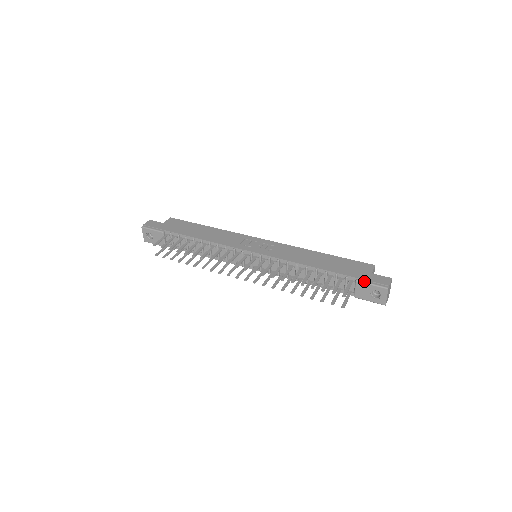
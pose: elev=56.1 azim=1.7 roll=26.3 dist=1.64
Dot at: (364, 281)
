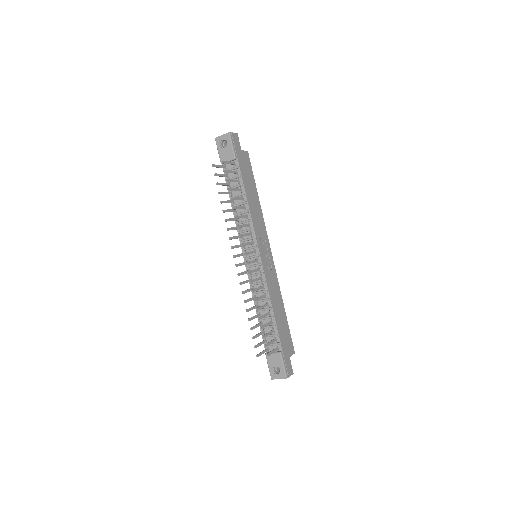
Dot at: (283, 358)
